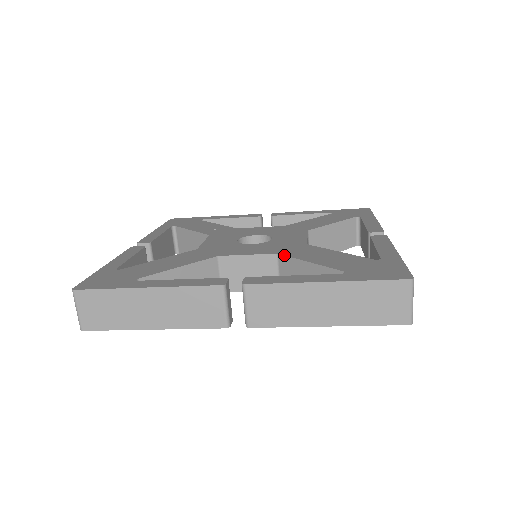
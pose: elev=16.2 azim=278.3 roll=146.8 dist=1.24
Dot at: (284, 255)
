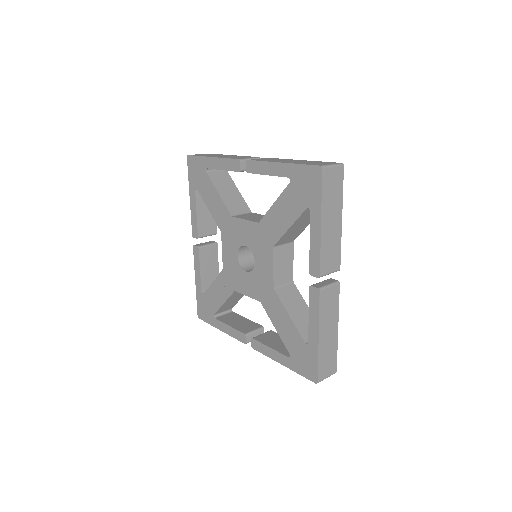
Dot at: occluded
